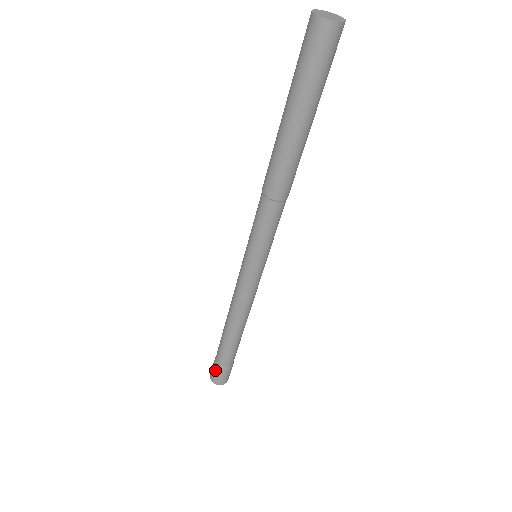
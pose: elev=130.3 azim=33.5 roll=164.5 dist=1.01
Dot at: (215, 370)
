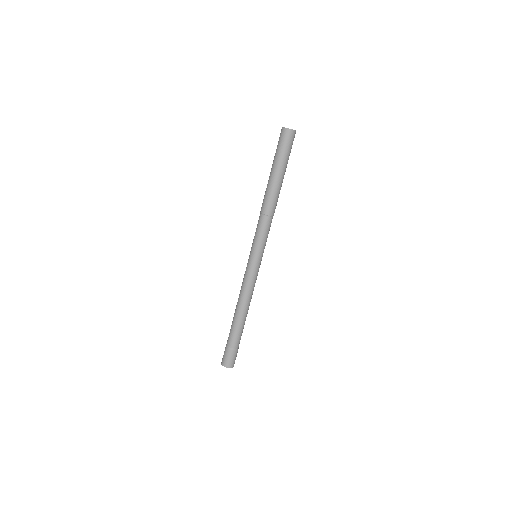
Dot at: (226, 353)
